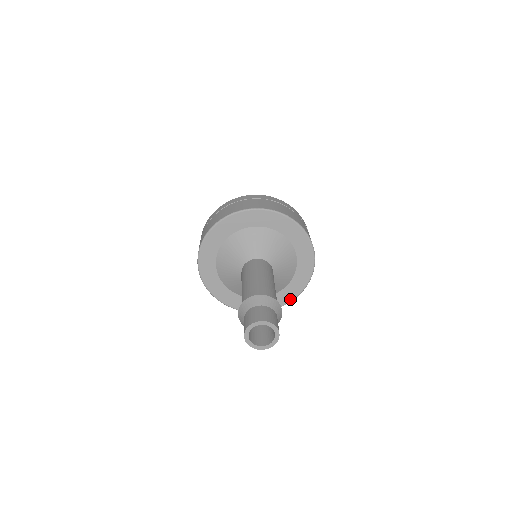
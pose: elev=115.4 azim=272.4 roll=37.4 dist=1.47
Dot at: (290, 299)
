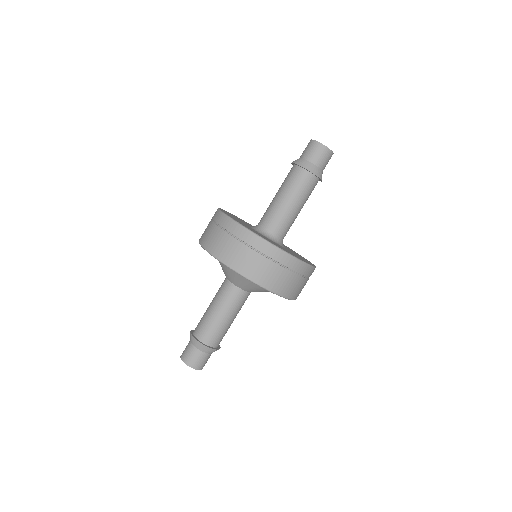
Dot at: occluded
